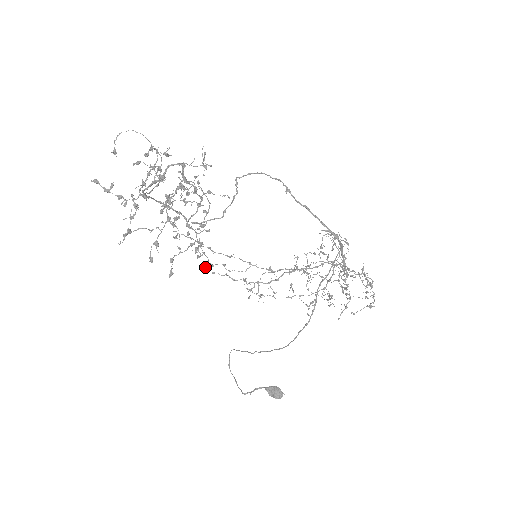
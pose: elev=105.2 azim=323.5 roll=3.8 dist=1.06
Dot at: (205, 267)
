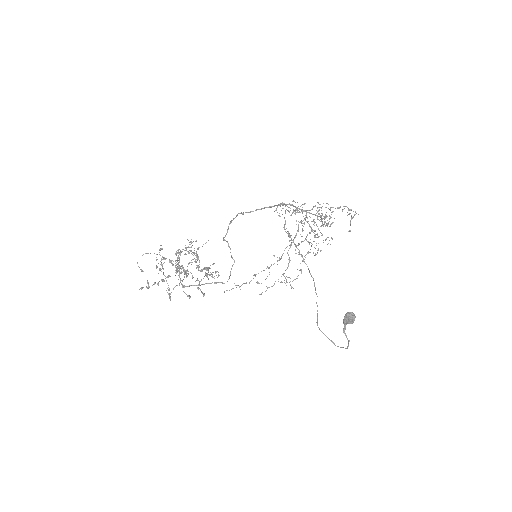
Dot at: occluded
